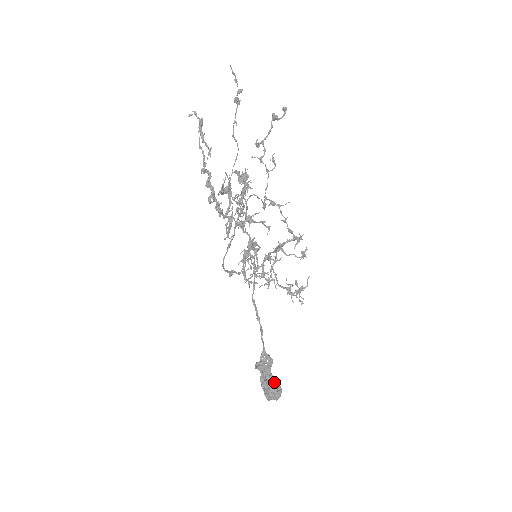
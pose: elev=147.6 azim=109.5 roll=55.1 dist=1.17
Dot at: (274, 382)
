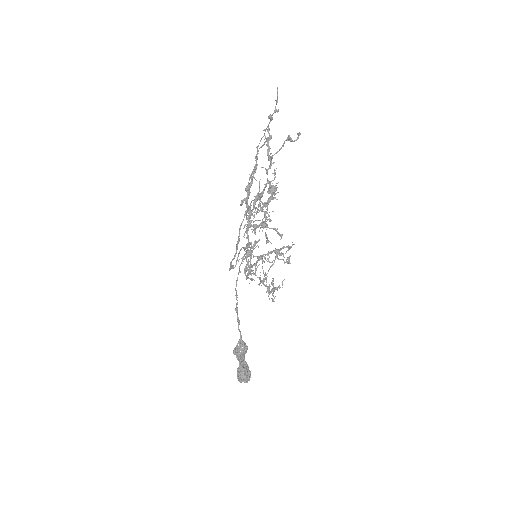
Dot at: (248, 367)
